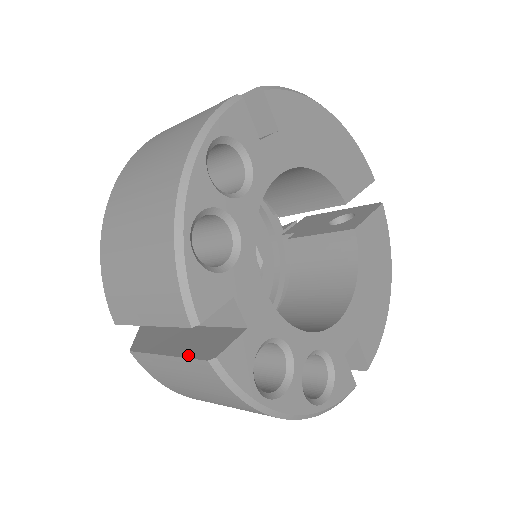
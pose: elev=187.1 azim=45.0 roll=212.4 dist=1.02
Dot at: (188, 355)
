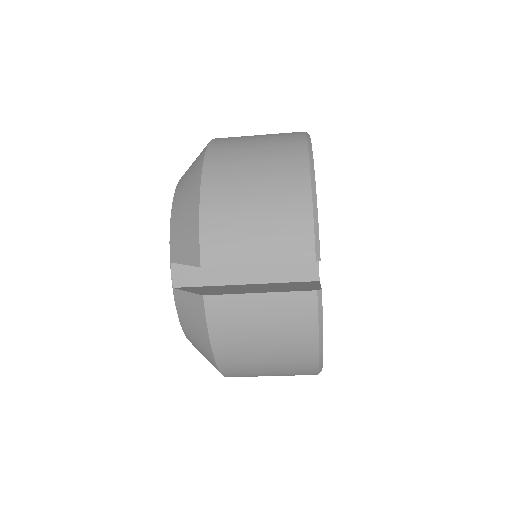
Dot at: (289, 290)
